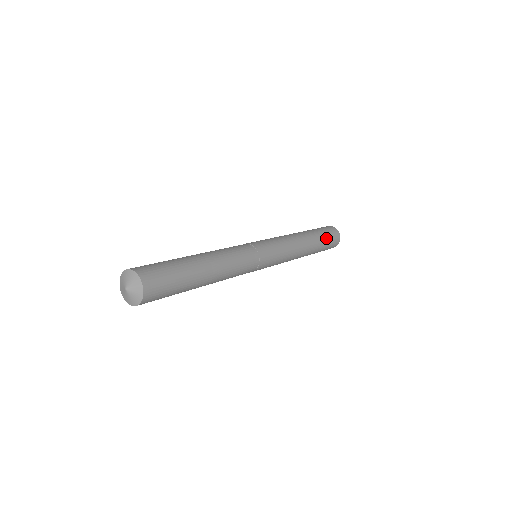
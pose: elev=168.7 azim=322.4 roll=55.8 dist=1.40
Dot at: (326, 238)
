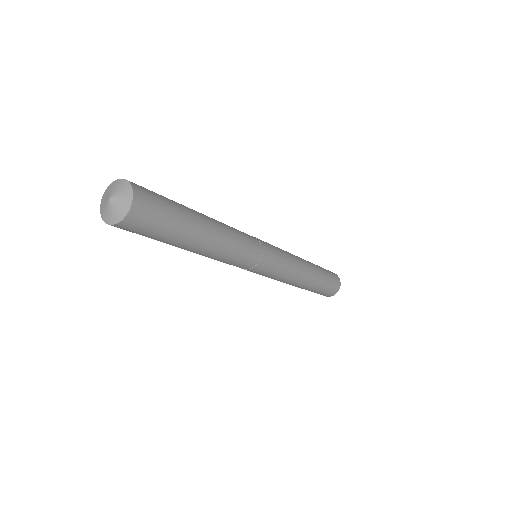
Dot at: (321, 267)
